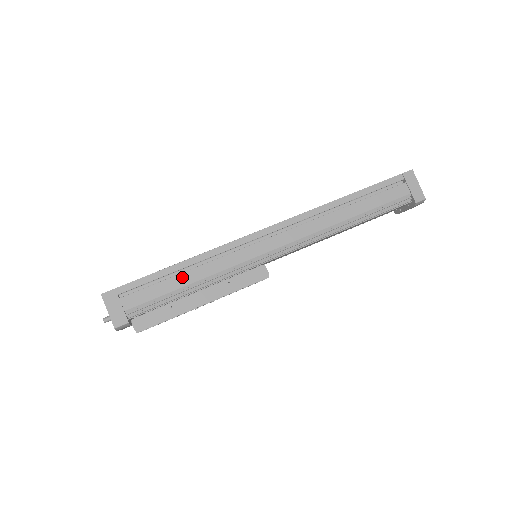
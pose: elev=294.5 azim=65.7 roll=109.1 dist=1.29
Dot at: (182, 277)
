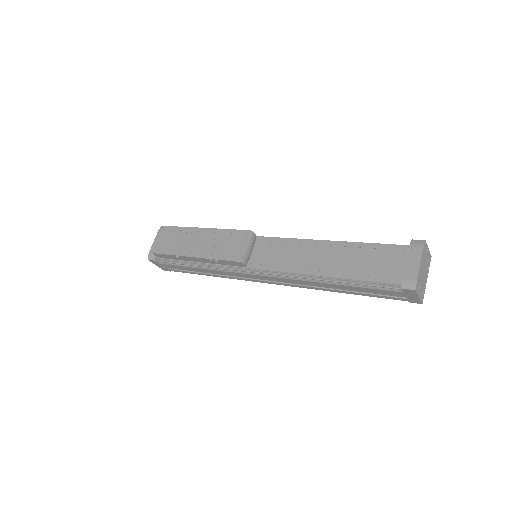
Dot at: occluded
